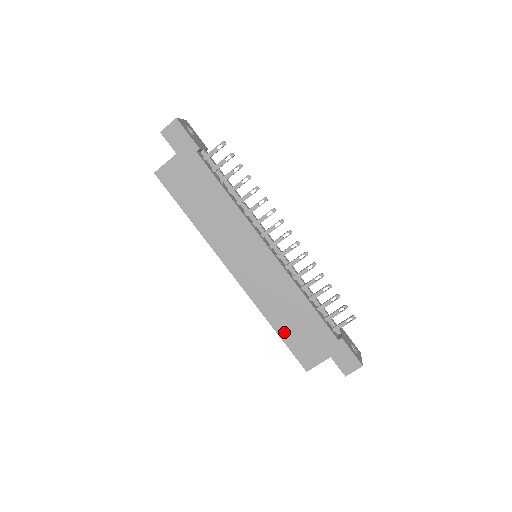
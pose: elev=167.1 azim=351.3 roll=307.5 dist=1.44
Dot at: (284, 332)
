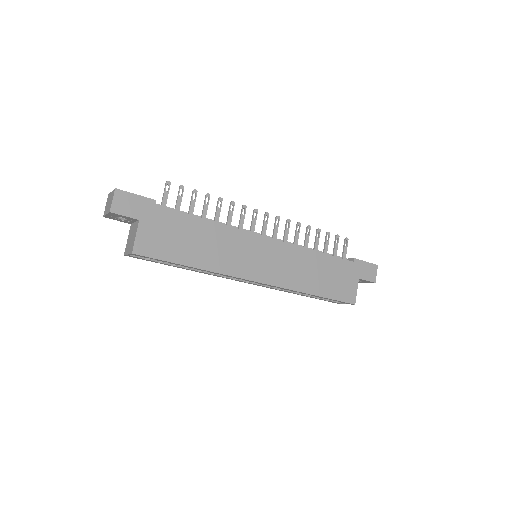
Dot at: (322, 291)
